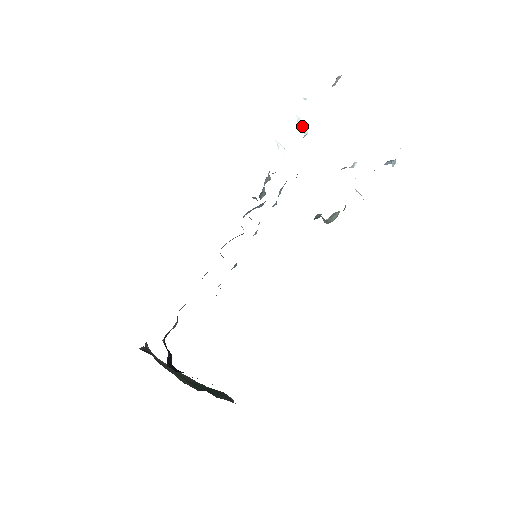
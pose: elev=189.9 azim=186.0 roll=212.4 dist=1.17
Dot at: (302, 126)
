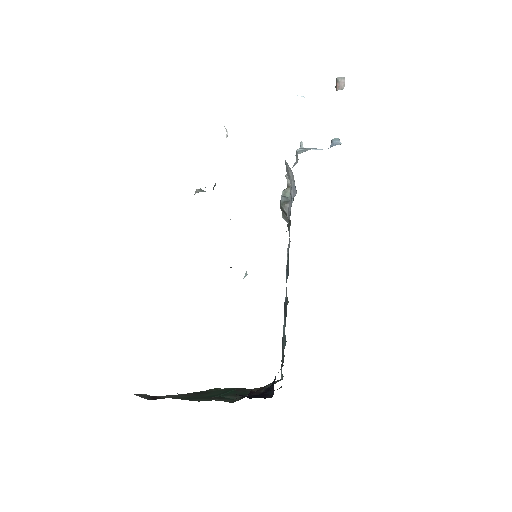
Dot at: occluded
